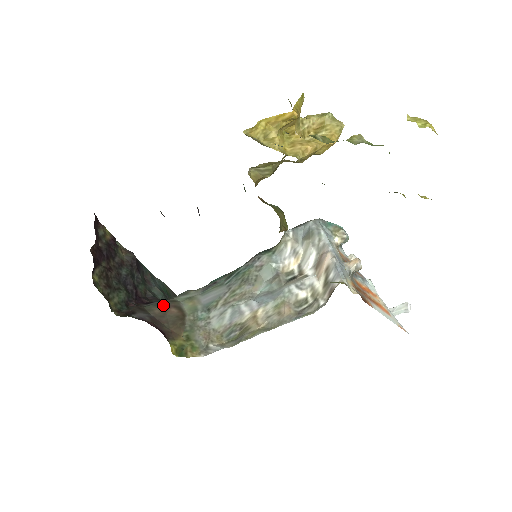
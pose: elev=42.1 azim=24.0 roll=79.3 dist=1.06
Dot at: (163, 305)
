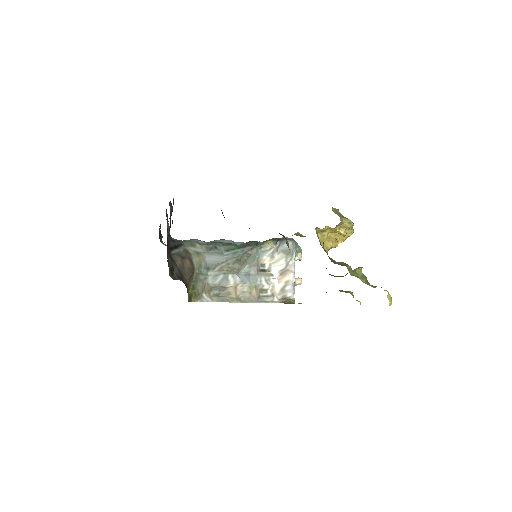
Dot at: (182, 255)
